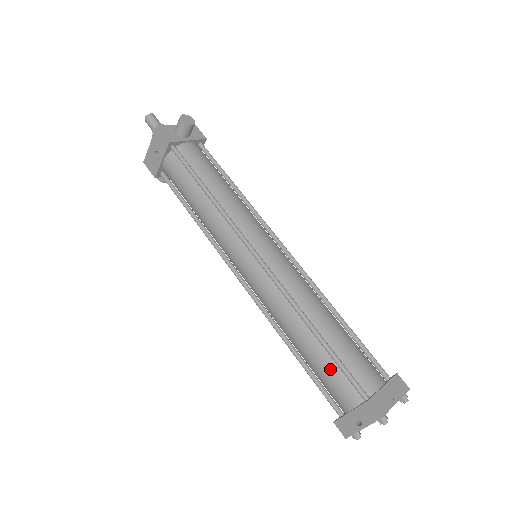
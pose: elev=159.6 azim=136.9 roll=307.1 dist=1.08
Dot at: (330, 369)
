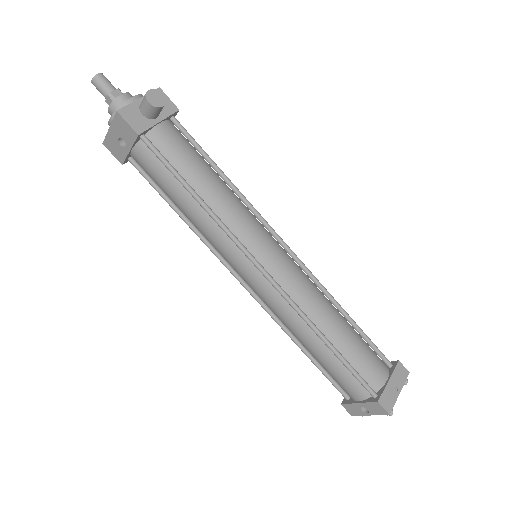
Dot at: (341, 371)
